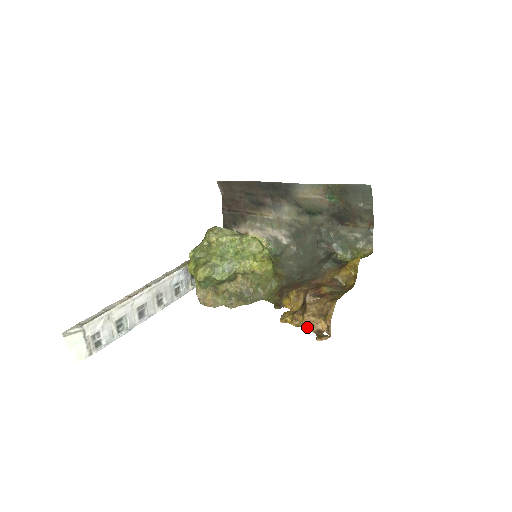
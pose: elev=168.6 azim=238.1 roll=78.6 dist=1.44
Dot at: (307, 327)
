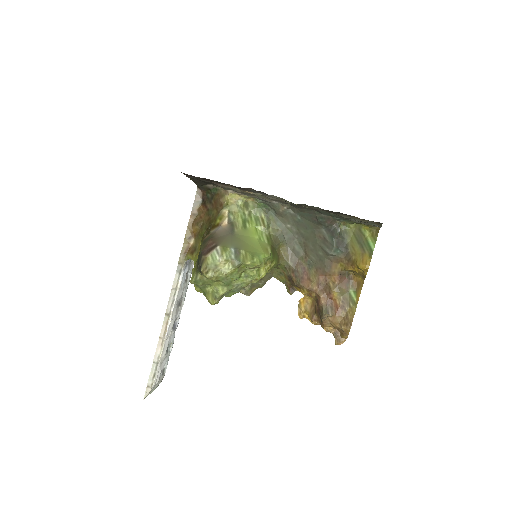
Dot at: occluded
